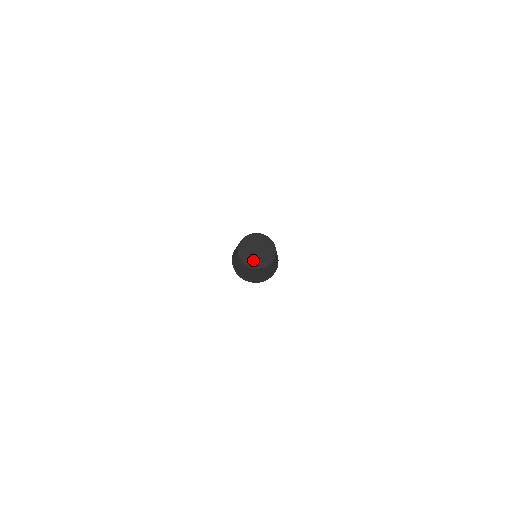
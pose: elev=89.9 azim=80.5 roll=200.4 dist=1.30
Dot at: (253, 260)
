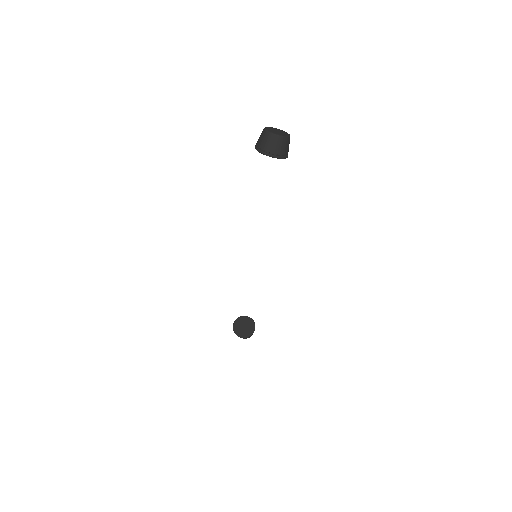
Dot at: (273, 132)
